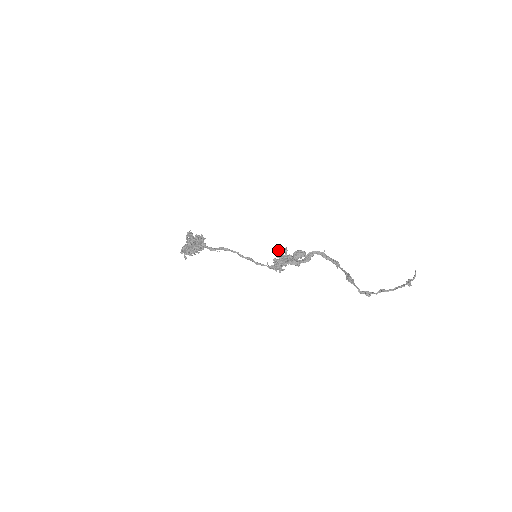
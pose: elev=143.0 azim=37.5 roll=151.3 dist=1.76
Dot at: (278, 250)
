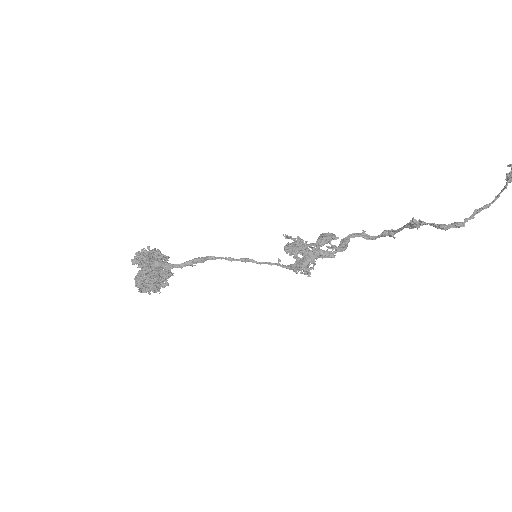
Dot at: (285, 235)
